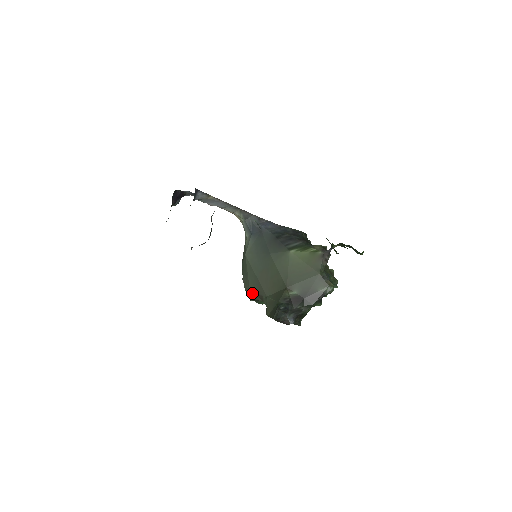
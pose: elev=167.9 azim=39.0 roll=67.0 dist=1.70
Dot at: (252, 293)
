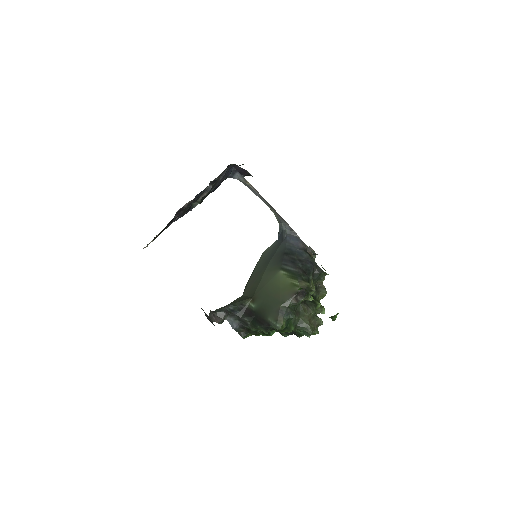
Dot at: occluded
